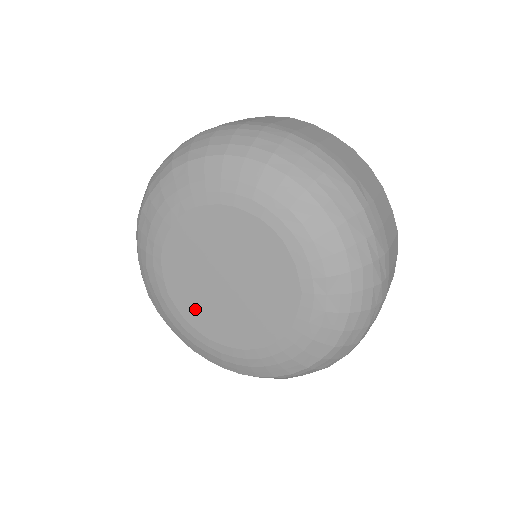
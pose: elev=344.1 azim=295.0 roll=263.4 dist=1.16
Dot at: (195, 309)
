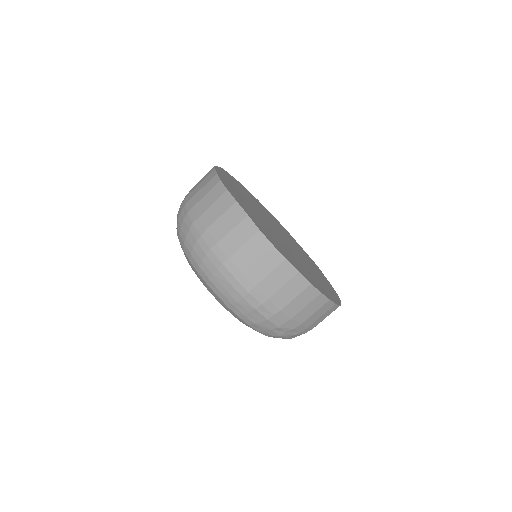
Dot at: occluded
